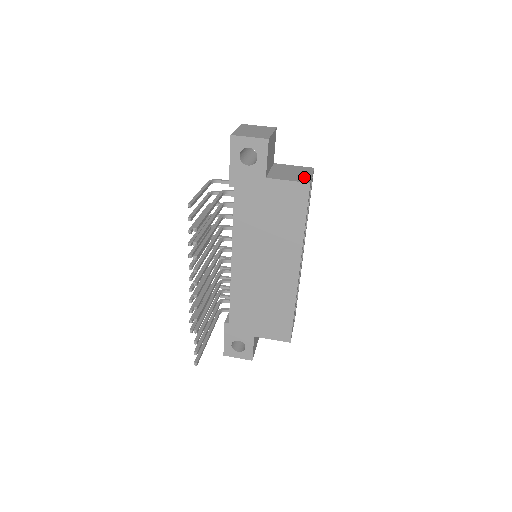
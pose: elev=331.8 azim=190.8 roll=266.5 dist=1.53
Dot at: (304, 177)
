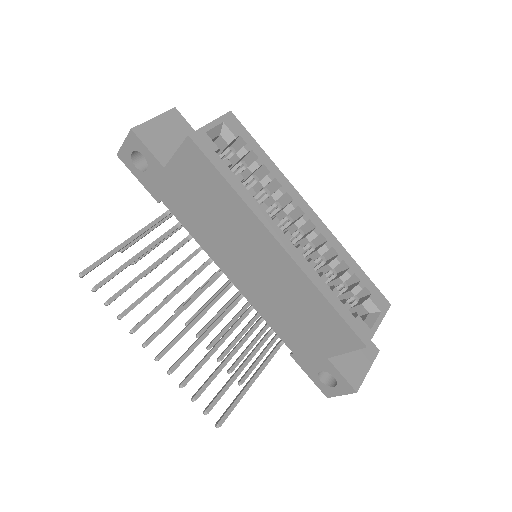
Dot at: occluded
